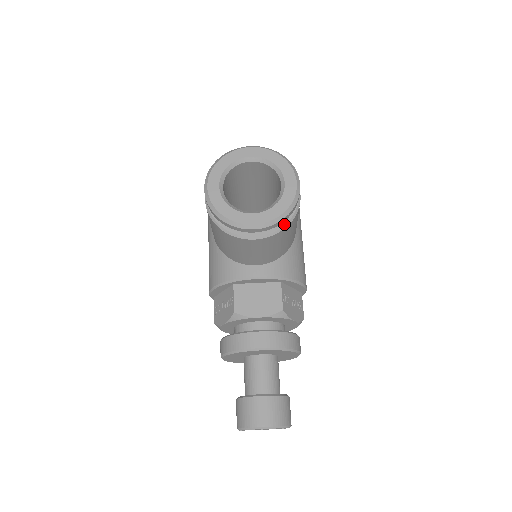
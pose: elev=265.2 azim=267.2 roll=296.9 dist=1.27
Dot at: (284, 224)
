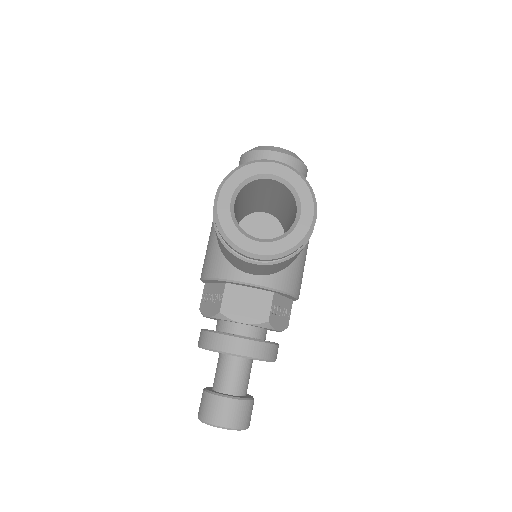
Dot at: (289, 255)
